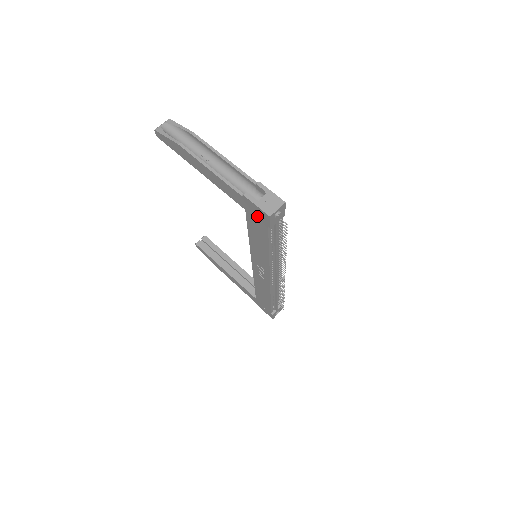
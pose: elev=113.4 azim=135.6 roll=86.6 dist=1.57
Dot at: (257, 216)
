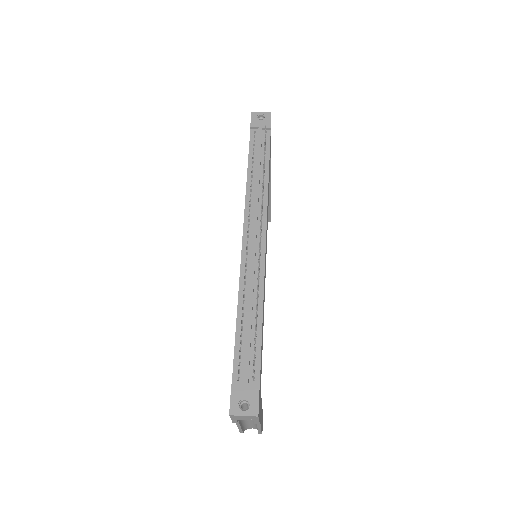
Dot at: occluded
